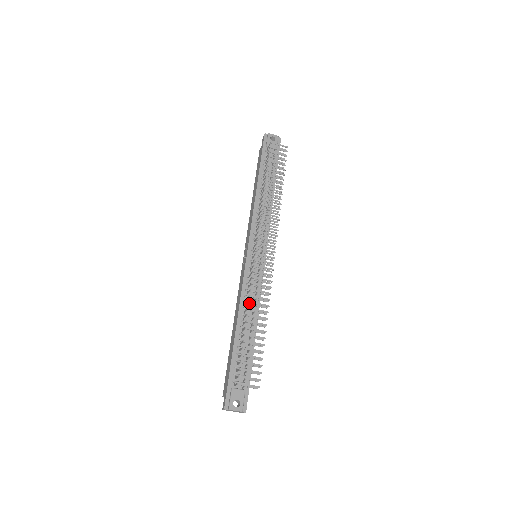
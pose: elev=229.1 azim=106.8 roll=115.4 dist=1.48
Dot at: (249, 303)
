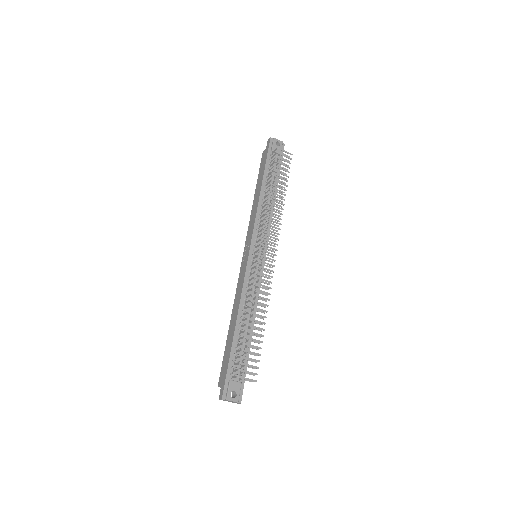
Dot at: occluded
